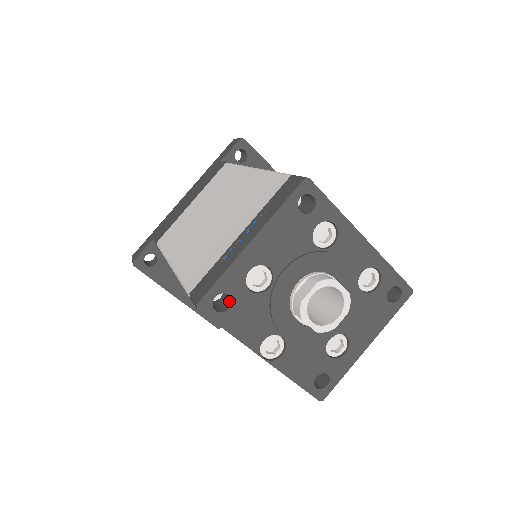
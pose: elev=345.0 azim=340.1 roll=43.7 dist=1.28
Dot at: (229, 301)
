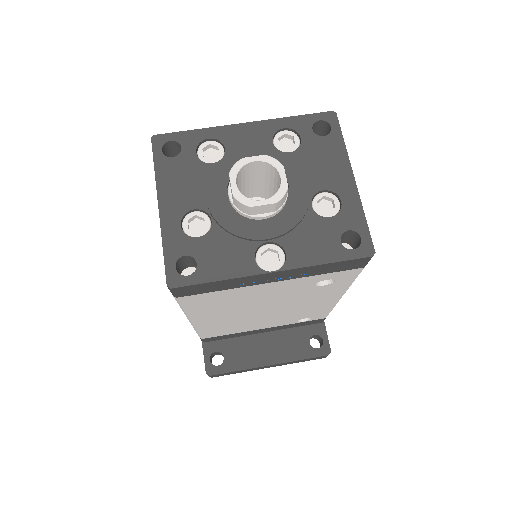
Dot at: (195, 262)
